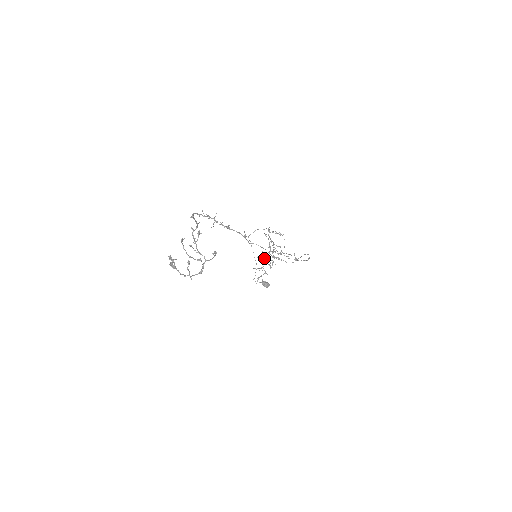
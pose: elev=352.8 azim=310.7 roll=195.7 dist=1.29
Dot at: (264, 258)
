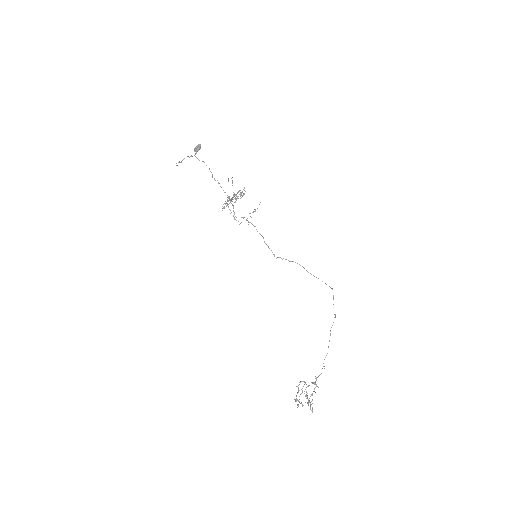
Dot at: occluded
